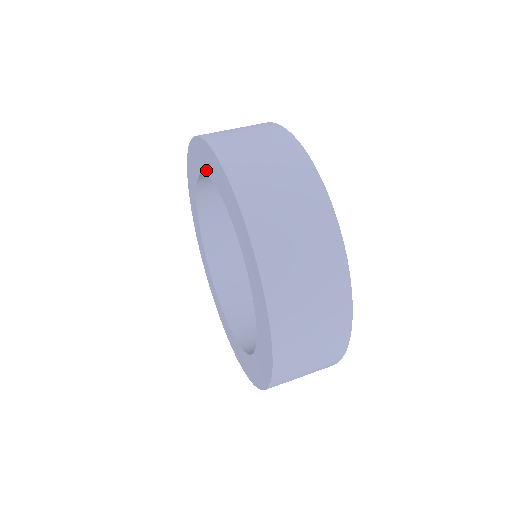
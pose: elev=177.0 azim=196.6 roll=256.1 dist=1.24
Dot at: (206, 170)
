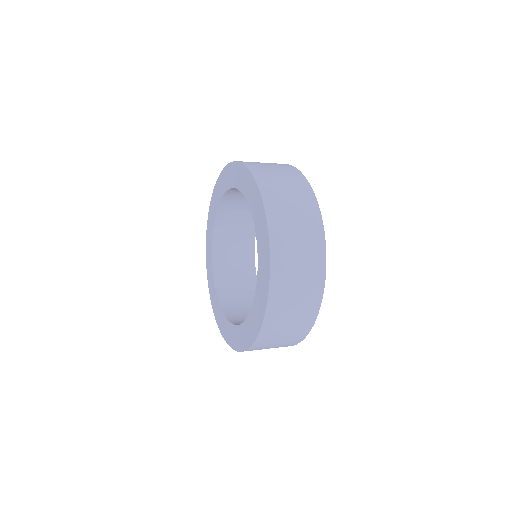
Dot at: (254, 216)
